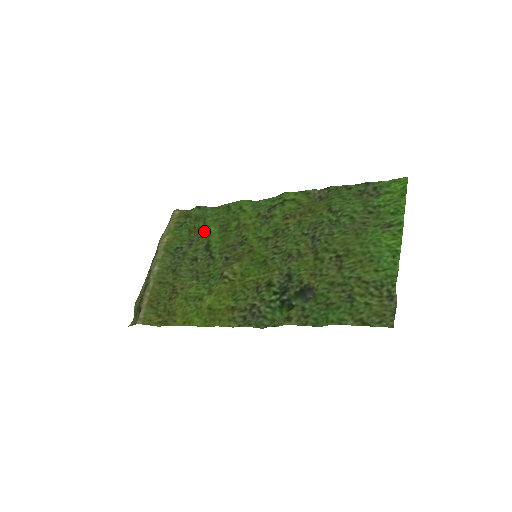
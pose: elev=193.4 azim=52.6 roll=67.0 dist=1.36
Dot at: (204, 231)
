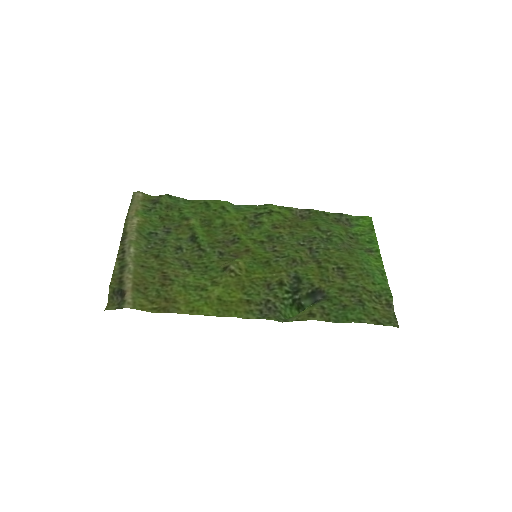
Dot at: (183, 221)
